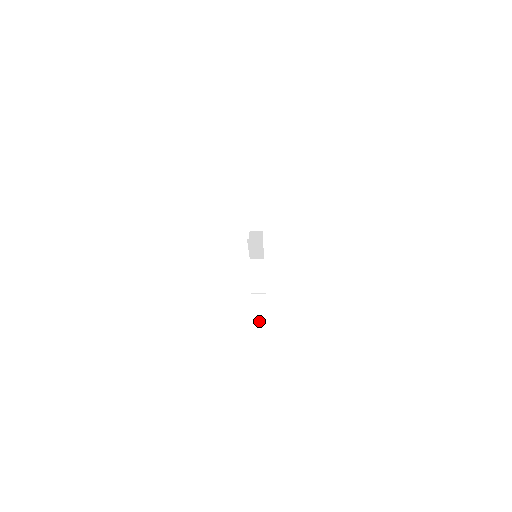
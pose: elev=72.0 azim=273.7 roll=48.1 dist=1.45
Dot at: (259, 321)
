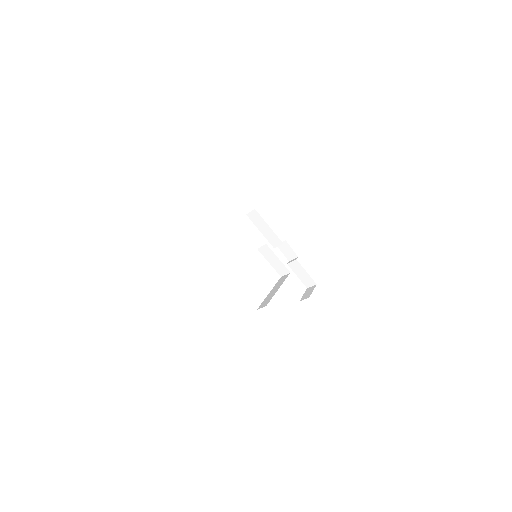
Dot at: (306, 282)
